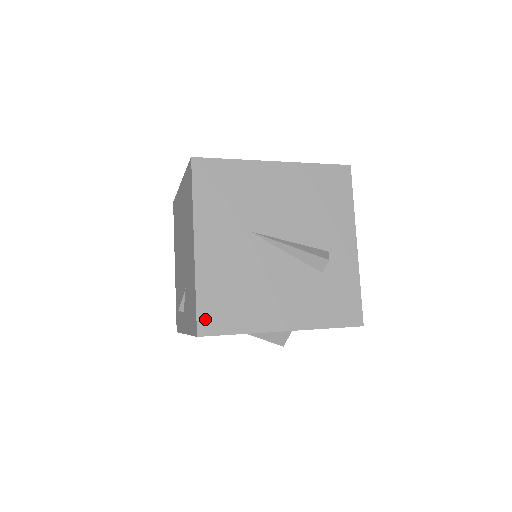
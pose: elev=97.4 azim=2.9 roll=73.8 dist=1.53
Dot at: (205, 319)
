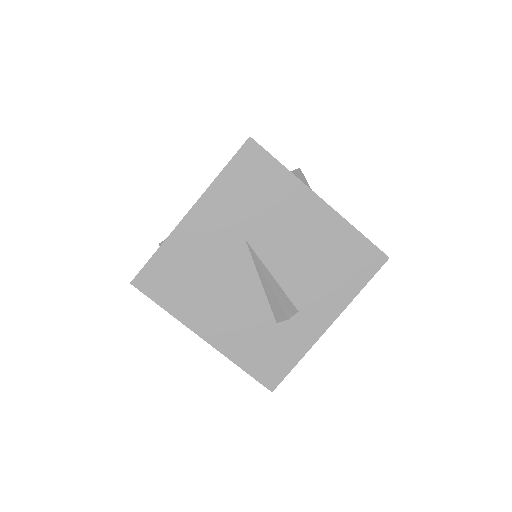
Dot at: (148, 275)
